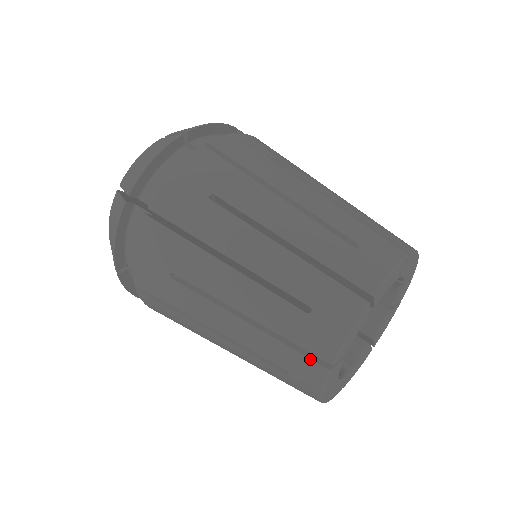
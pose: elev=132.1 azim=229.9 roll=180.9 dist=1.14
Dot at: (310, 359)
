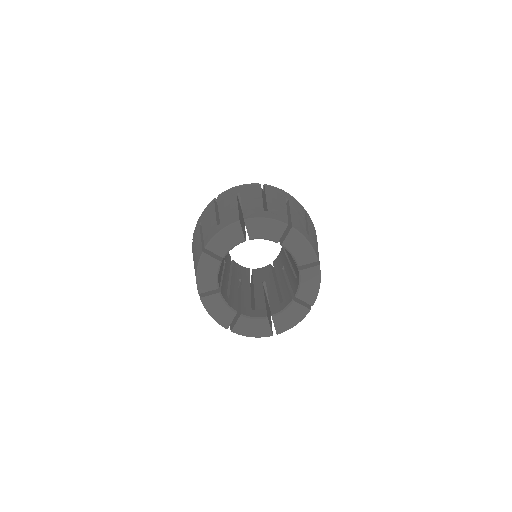
Dot at: (202, 248)
